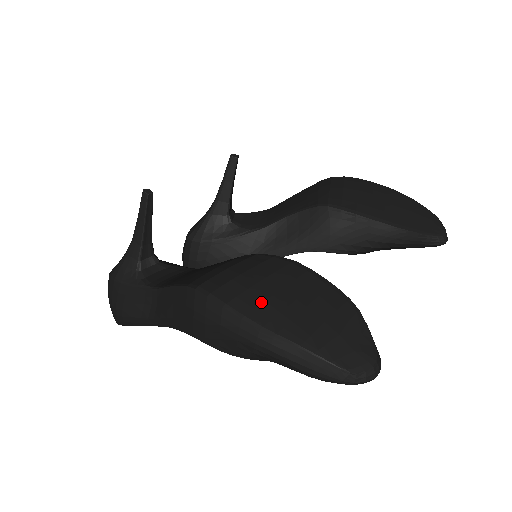
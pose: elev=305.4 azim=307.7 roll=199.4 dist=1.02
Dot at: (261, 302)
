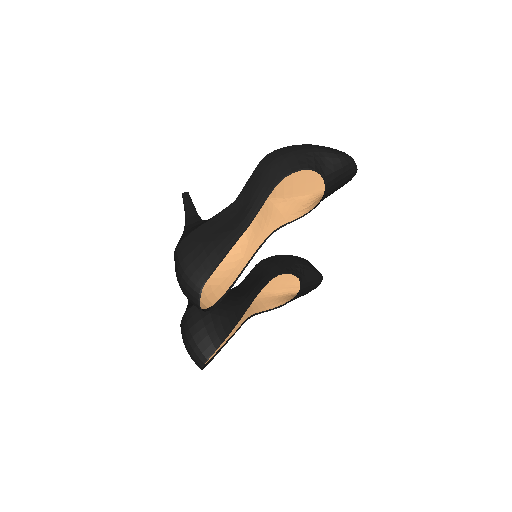
Dot at: occluded
